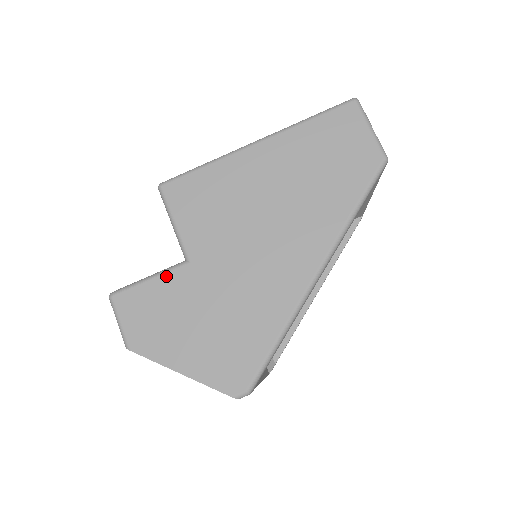
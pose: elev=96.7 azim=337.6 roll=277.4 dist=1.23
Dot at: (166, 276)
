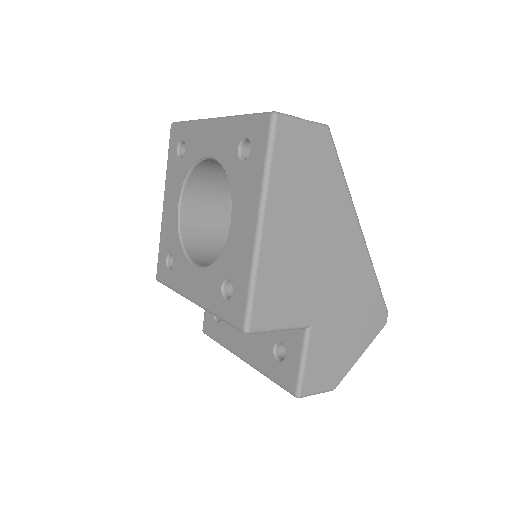
Dot at: (310, 348)
